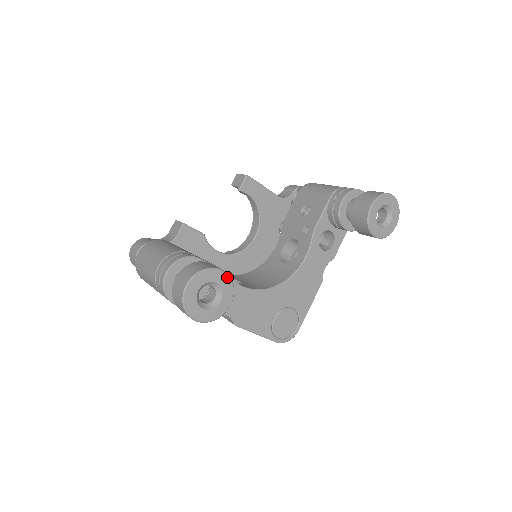
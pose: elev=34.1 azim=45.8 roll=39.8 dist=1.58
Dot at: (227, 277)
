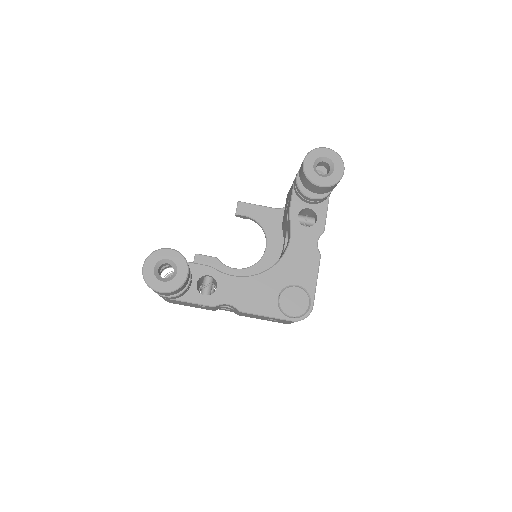
Dot at: (176, 253)
